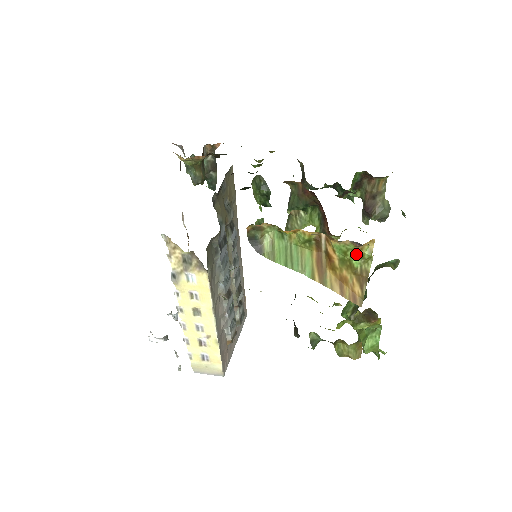
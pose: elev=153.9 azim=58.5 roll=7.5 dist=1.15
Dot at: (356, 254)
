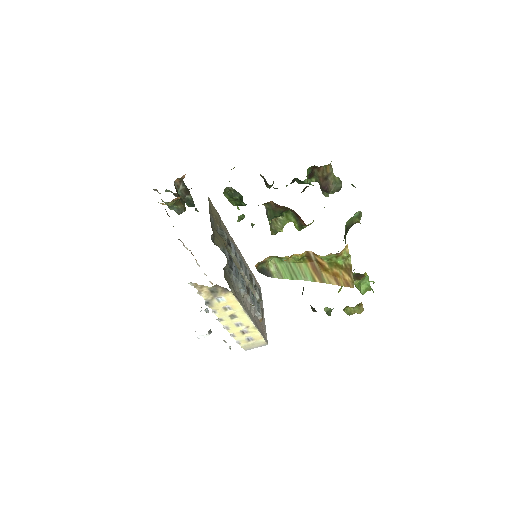
Dot at: (338, 258)
